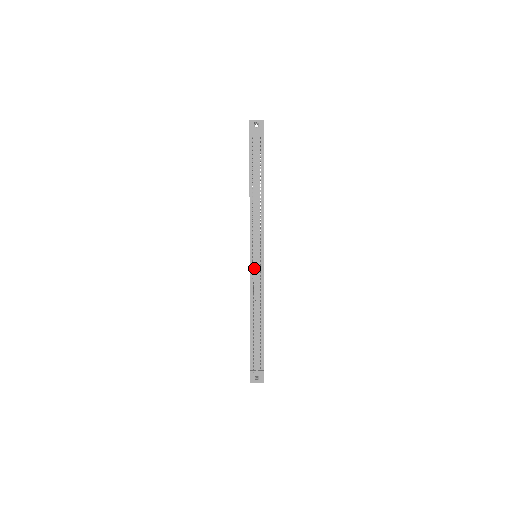
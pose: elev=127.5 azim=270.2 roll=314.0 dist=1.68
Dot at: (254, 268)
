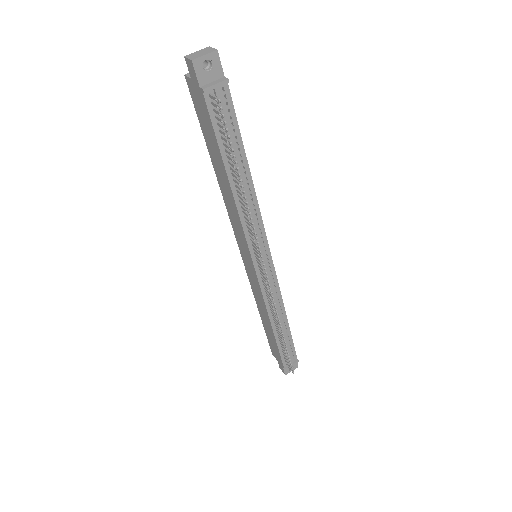
Dot at: occluded
